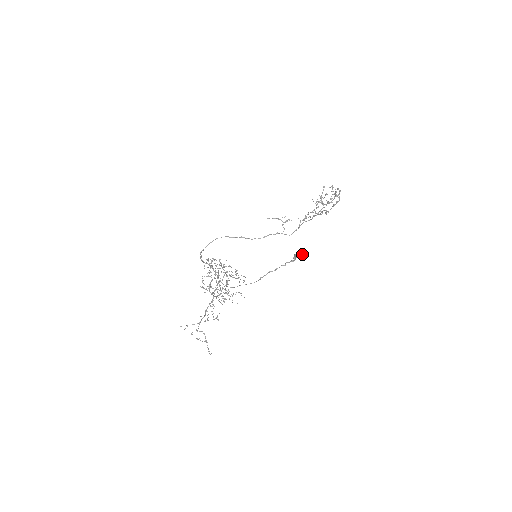
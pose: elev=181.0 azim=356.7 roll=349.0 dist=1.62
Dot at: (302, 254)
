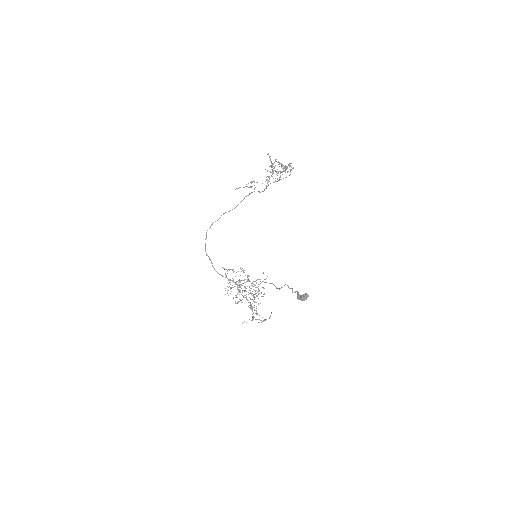
Dot at: (304, 300)
